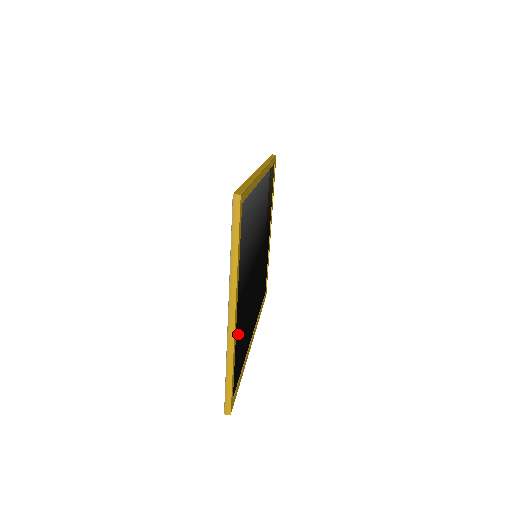
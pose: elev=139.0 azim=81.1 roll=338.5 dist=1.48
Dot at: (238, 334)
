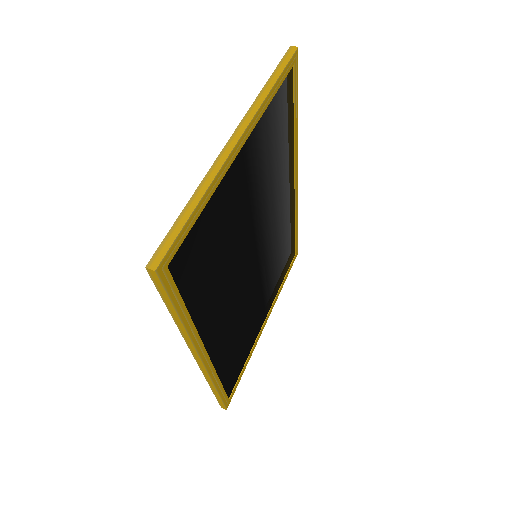
Dot at: (220, 207)
